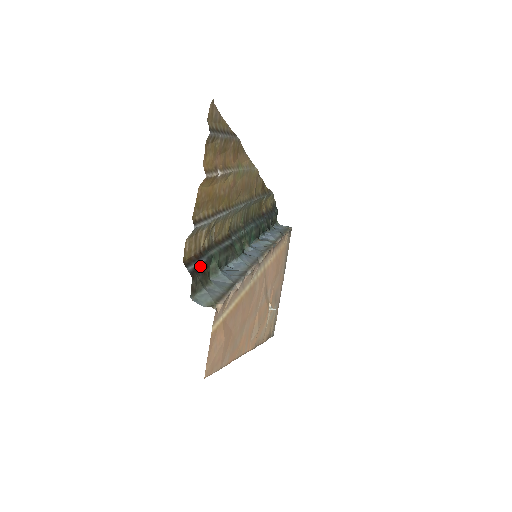
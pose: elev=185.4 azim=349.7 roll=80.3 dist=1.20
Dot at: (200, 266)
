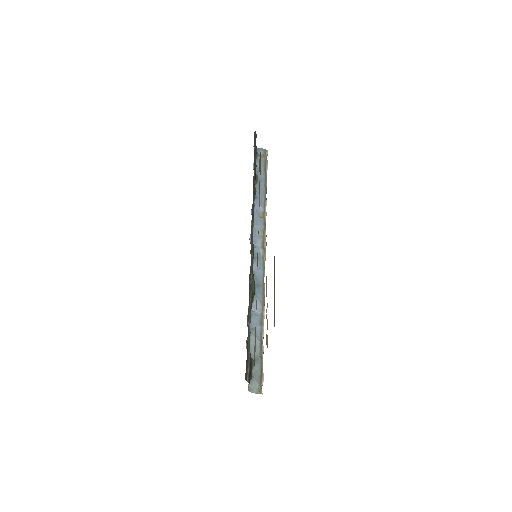
Dot at: (249, 364)
